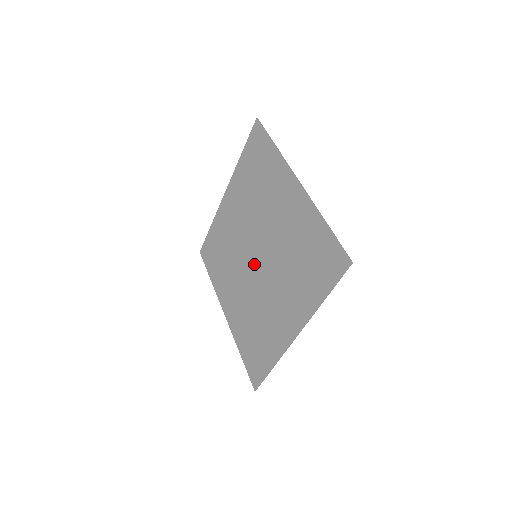
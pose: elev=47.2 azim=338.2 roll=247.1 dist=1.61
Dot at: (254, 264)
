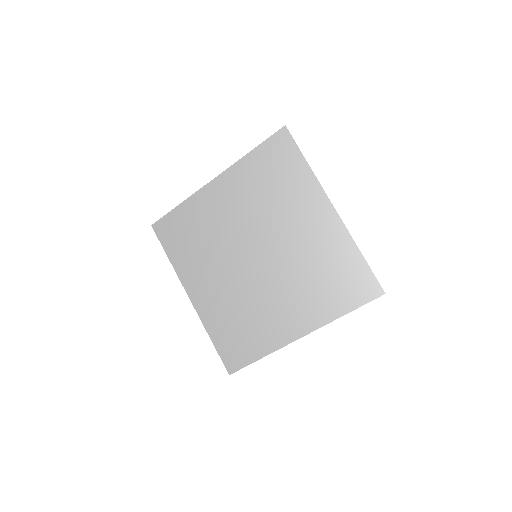
Dot at: (252, 263)
